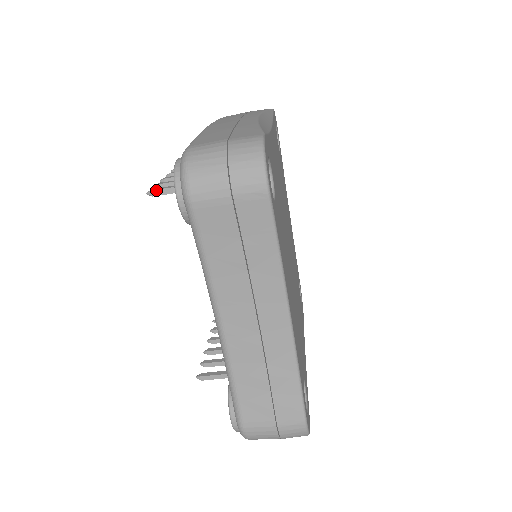
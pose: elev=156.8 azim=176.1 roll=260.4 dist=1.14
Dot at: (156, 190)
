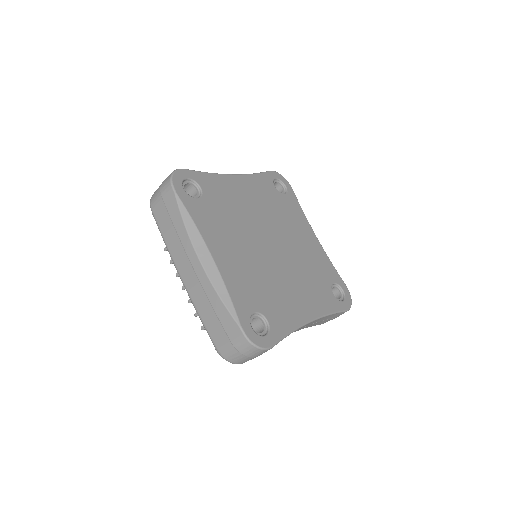
Dot at: (204, 329)
